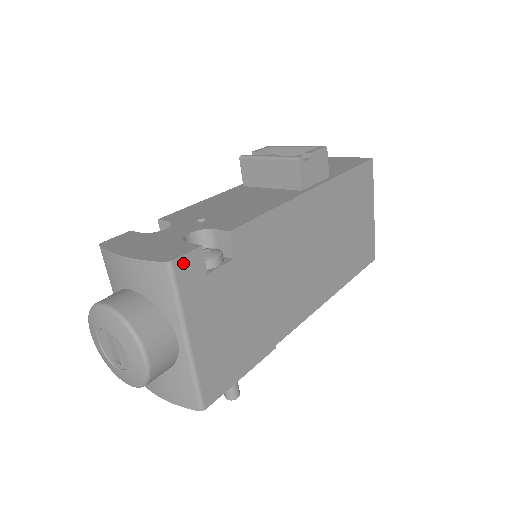
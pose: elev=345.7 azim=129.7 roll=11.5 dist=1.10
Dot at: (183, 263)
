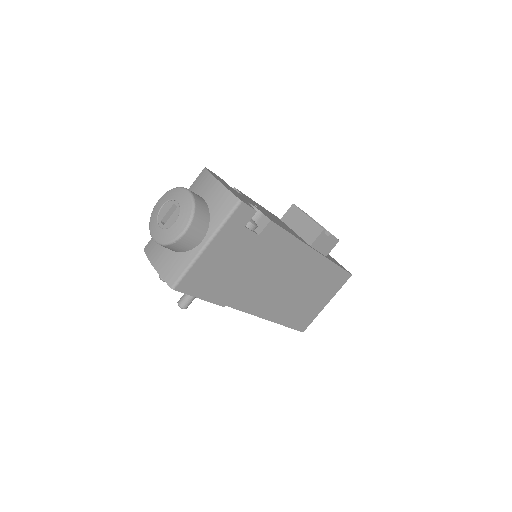
Dot at: (244, 208)
